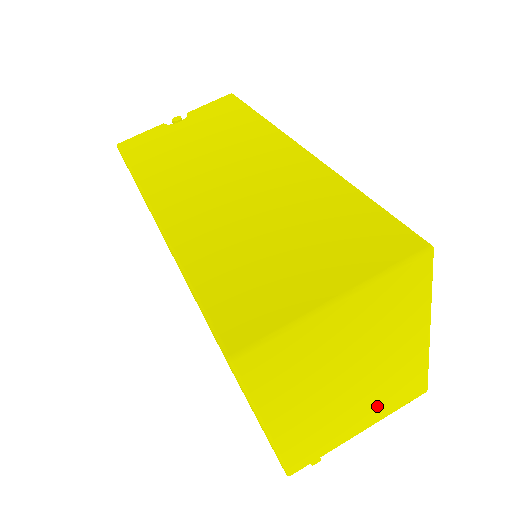
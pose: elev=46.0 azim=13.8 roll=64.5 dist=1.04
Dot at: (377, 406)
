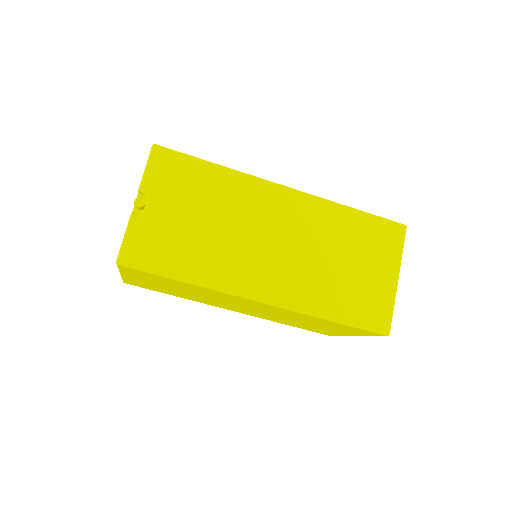
Dot at: occluded
